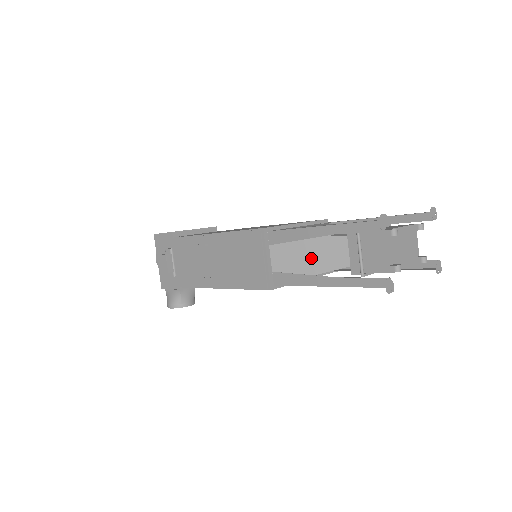
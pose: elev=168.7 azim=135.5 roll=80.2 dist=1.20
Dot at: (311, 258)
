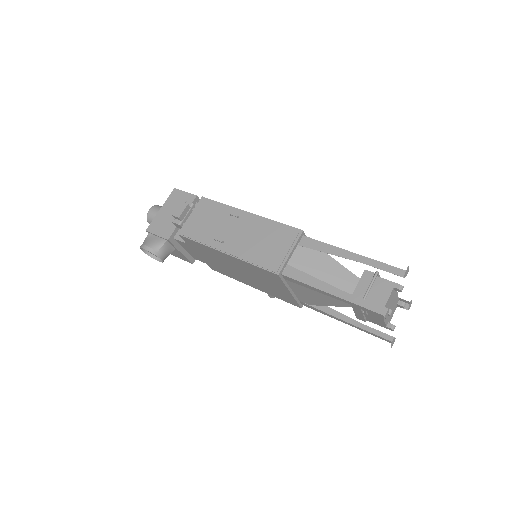
Dot at: (322, 273)
